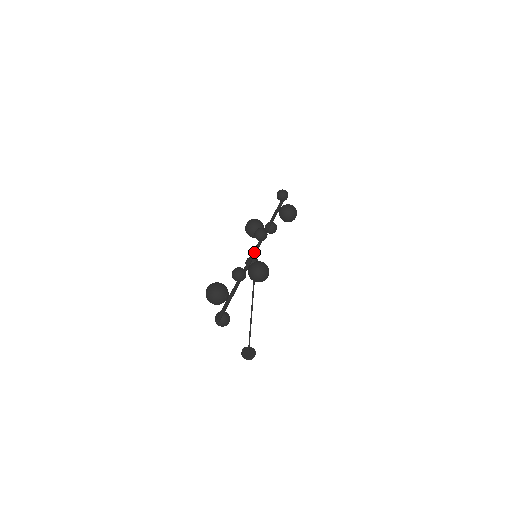
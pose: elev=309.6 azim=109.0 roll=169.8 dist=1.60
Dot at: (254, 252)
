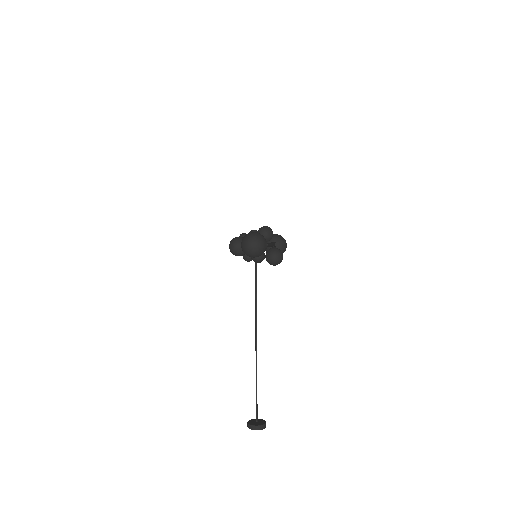
Dot at: occluded
